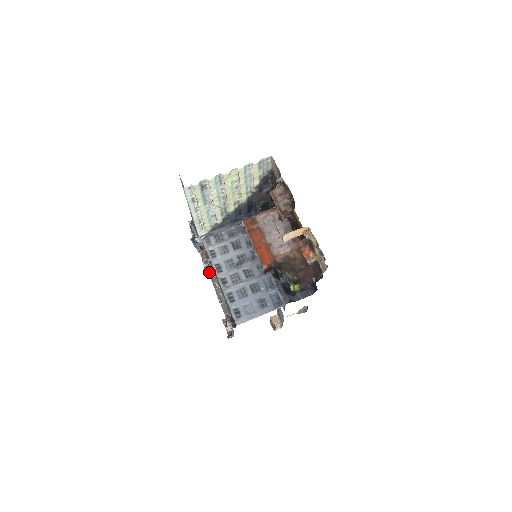
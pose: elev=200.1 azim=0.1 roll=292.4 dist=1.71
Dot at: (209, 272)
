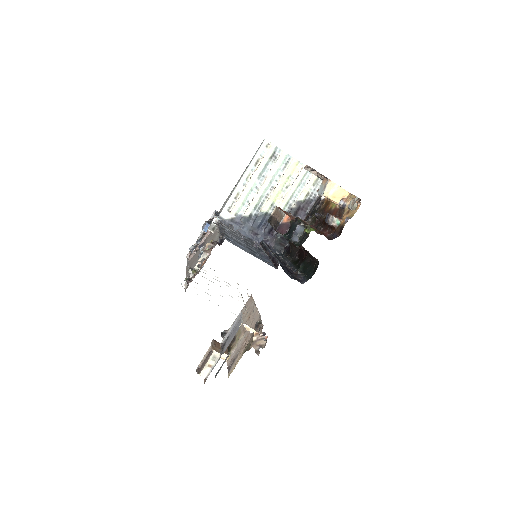
Dot at: (201, 246)
